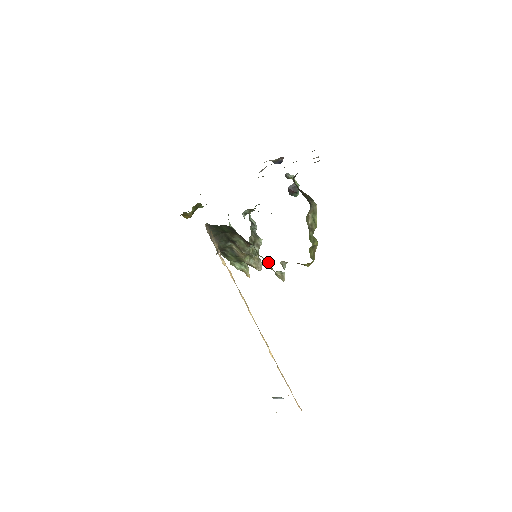
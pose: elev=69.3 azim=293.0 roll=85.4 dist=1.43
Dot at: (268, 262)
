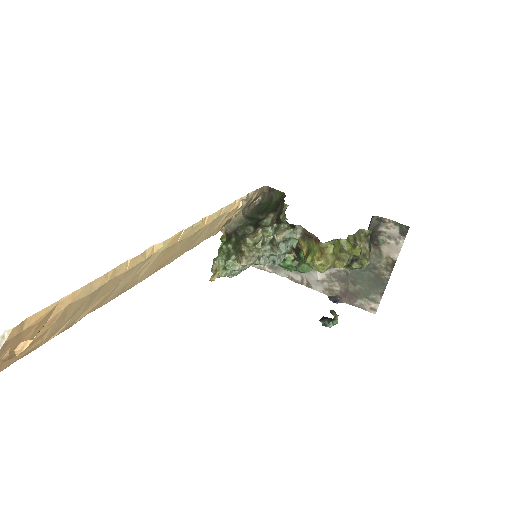
Dot at: (284, 220)
